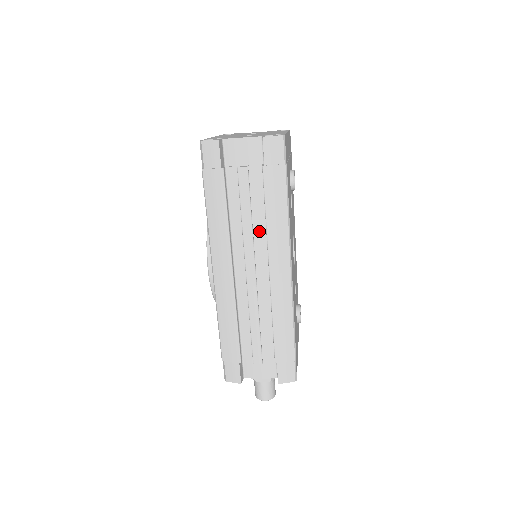
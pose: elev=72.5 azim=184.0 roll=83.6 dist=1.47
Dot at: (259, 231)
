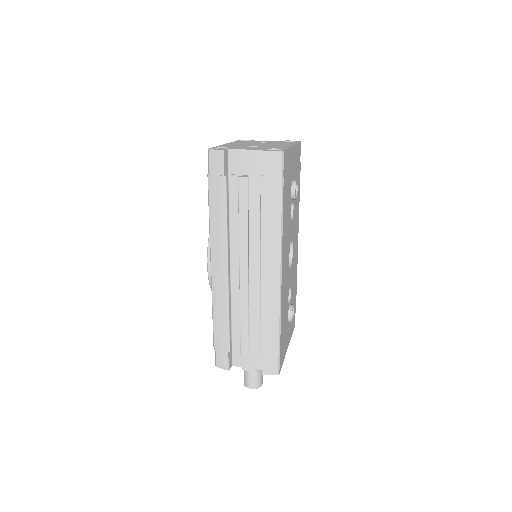
Dot at: (255, 235)
